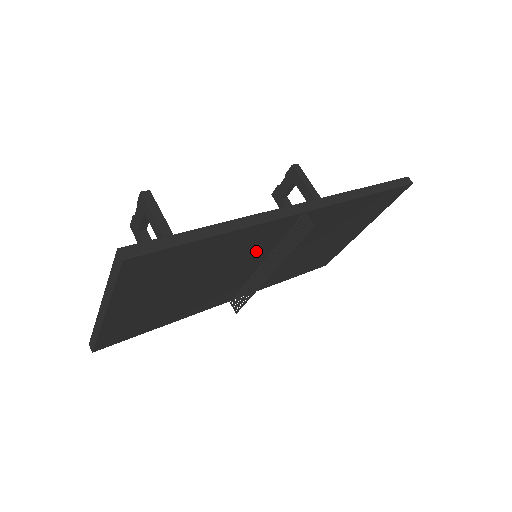
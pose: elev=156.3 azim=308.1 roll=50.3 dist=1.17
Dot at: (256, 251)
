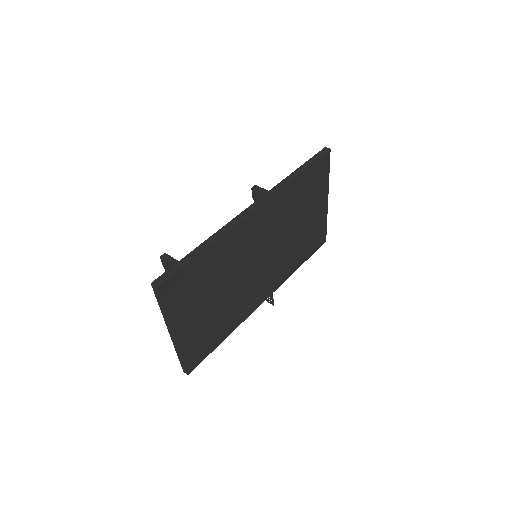
Dot at: (247, 250)
